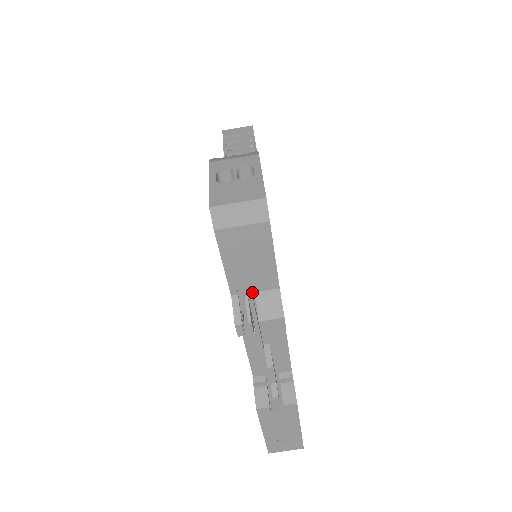
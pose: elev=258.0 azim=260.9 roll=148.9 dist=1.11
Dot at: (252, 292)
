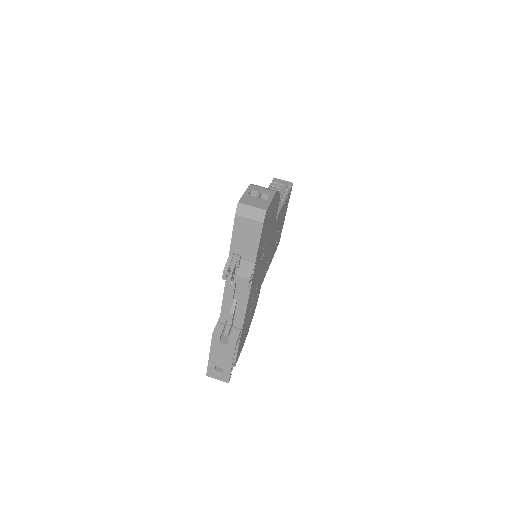
Dot at: (240, 260)
